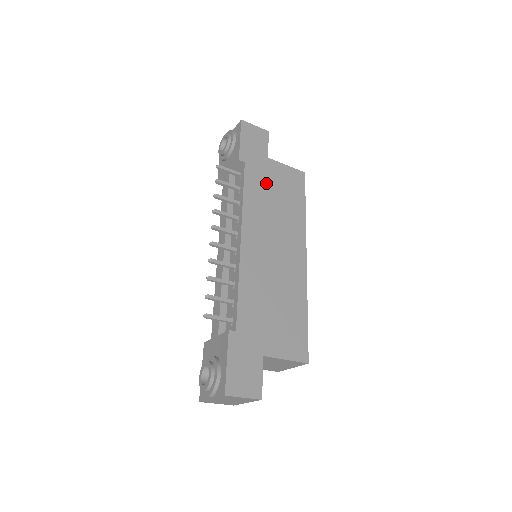
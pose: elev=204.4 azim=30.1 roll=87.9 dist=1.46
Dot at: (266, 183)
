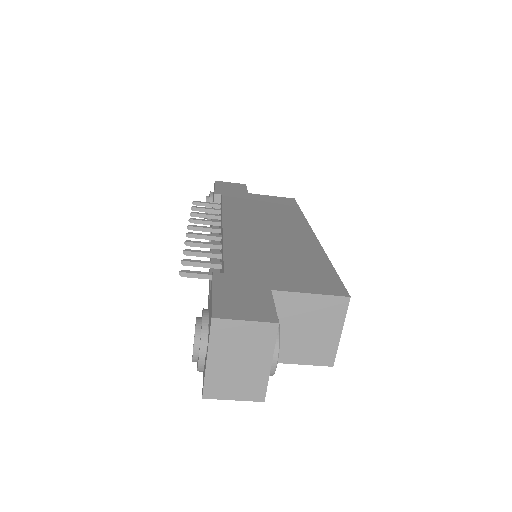
Dot at: (249, 202)
